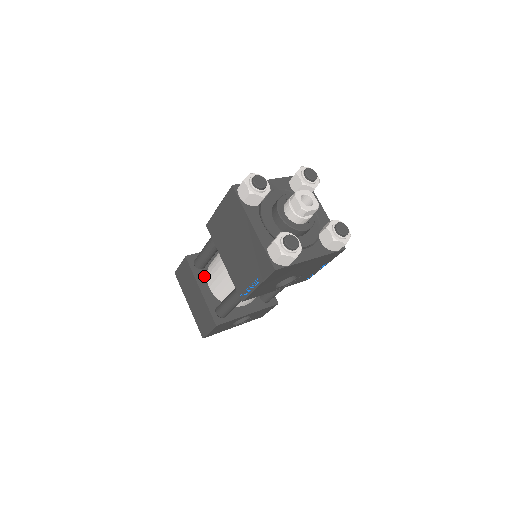
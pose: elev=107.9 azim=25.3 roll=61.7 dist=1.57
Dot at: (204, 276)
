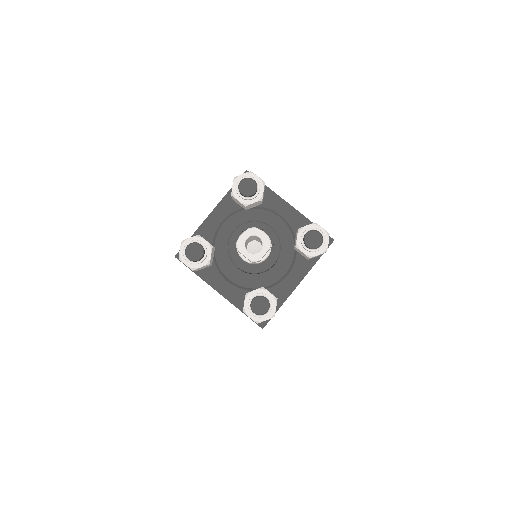
Dot at: occluded
